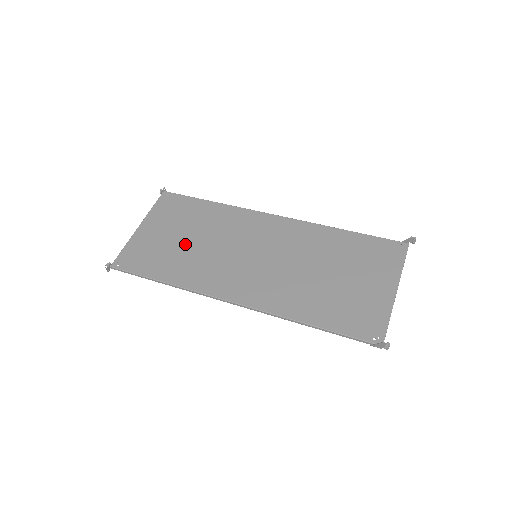
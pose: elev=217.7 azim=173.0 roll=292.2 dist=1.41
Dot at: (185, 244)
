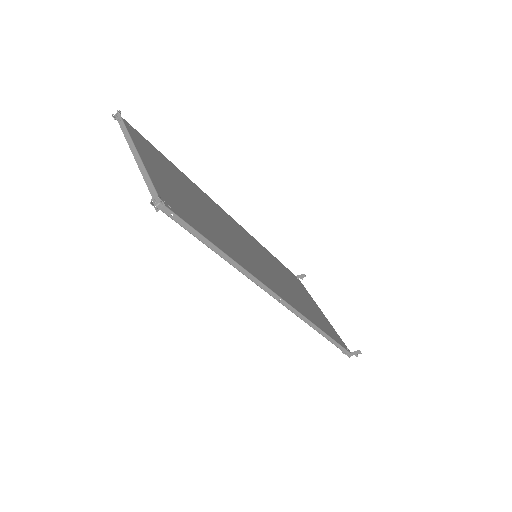
Dot at: (204, 213)
